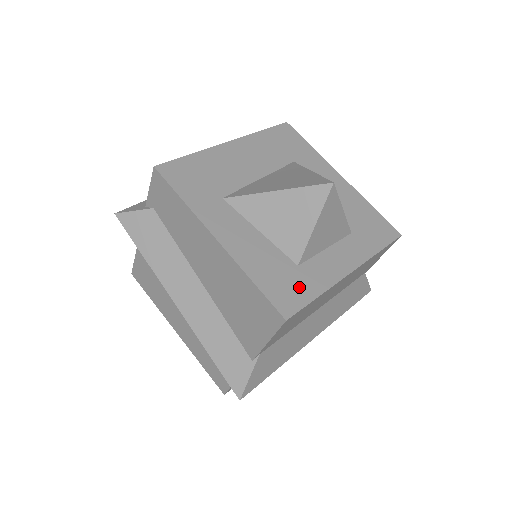
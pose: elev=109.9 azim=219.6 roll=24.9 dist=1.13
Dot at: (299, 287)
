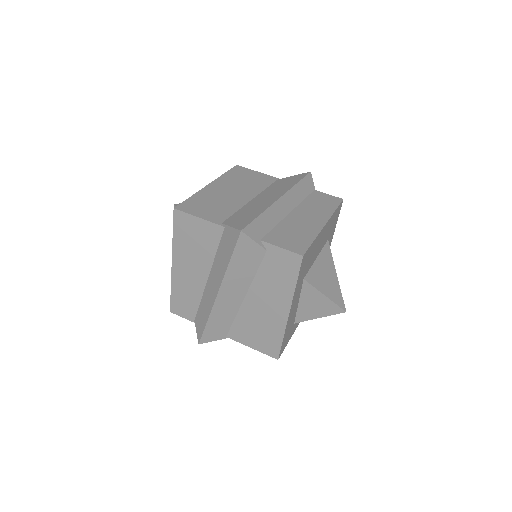
Dot at: occluded
